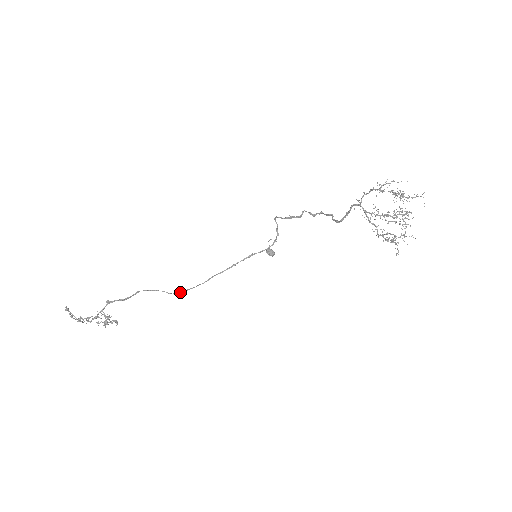
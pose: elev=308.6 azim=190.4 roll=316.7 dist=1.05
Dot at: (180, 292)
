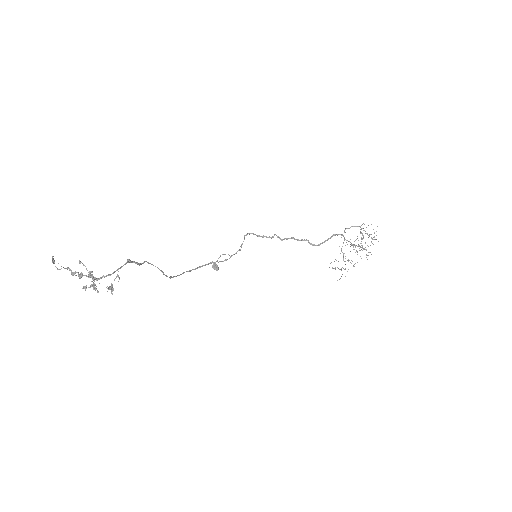
Dot at: occluded
